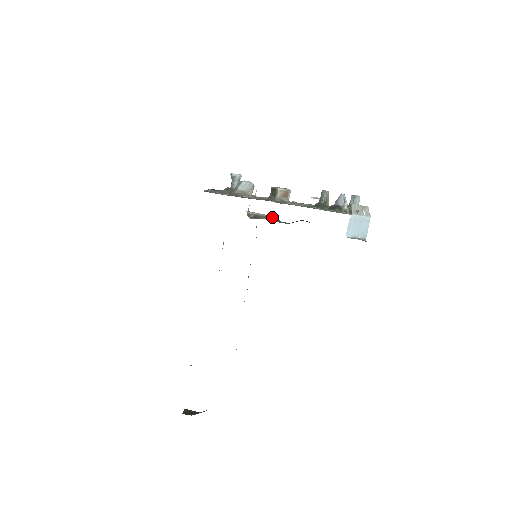
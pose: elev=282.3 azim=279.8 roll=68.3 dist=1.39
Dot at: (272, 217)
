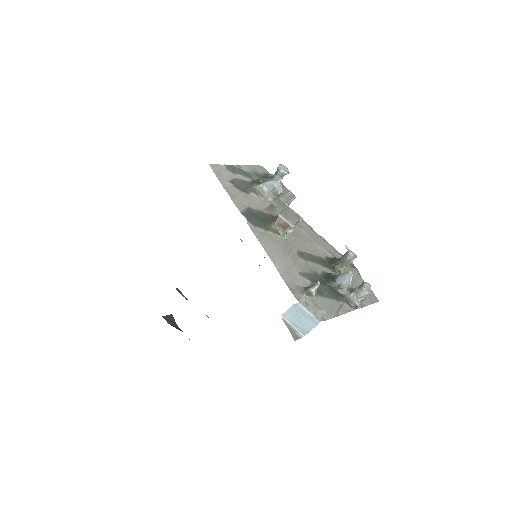
Dot at: occluded
